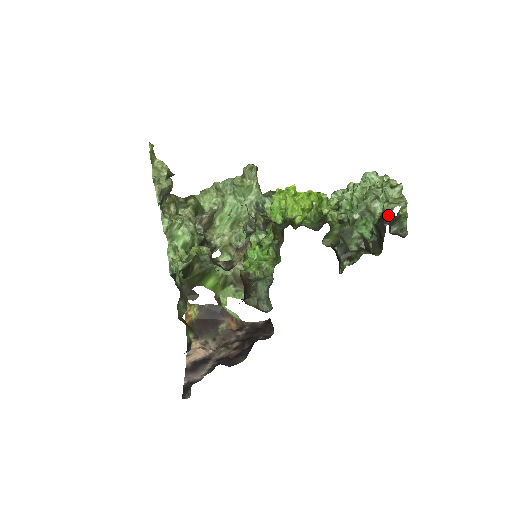
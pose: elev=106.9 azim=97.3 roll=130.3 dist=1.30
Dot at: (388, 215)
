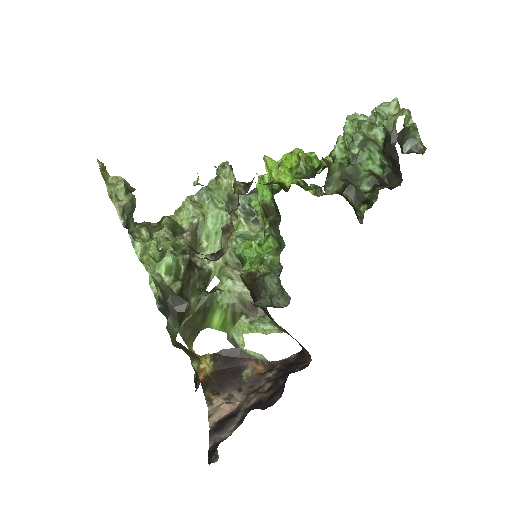
Dot at: (392, 131)
